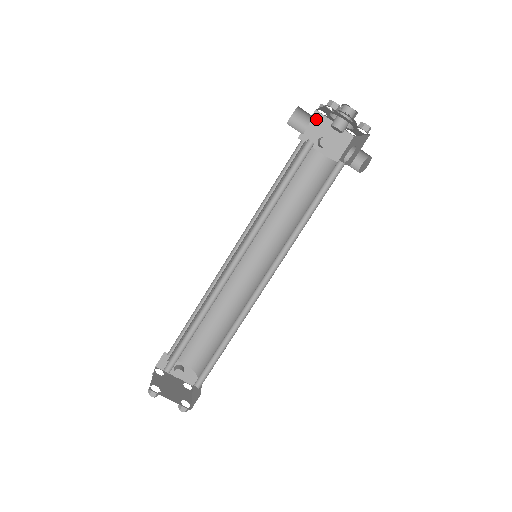
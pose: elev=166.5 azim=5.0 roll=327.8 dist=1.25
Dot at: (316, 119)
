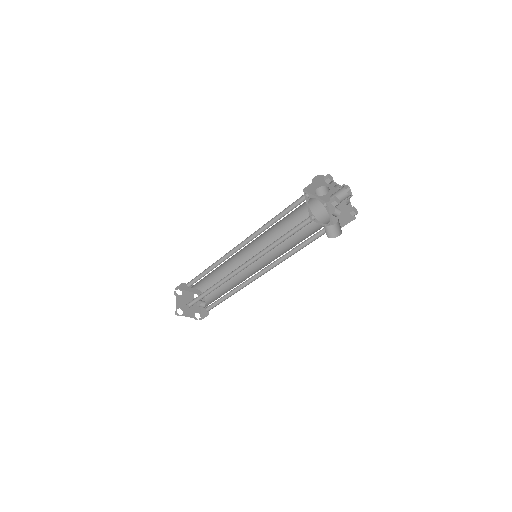
Dot at: occluded
